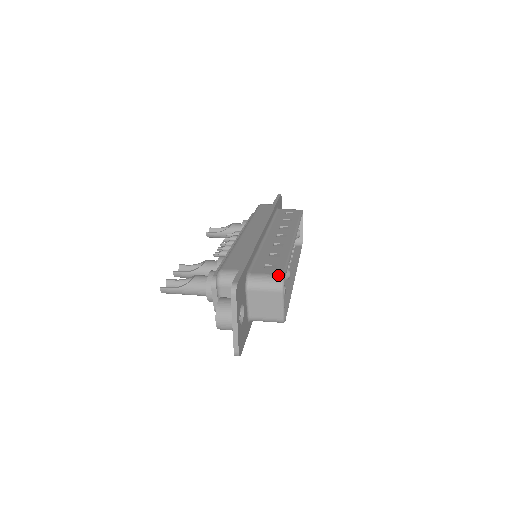
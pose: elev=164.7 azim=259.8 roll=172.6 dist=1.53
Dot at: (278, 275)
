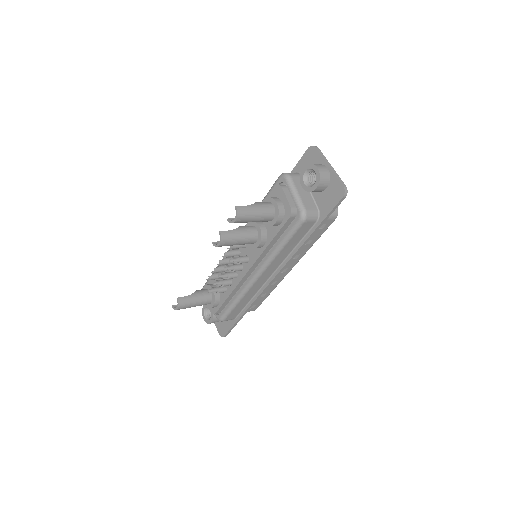
Dot at: occluded
